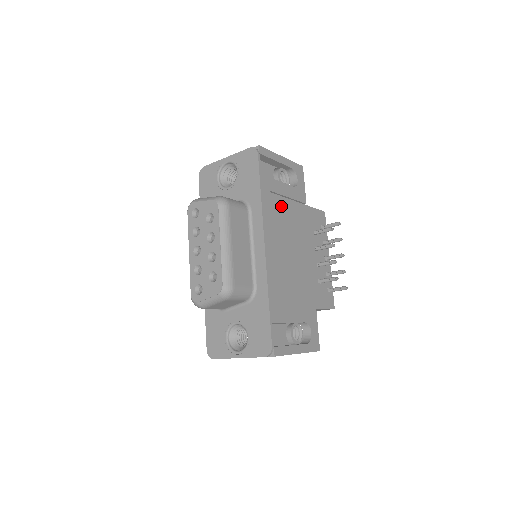
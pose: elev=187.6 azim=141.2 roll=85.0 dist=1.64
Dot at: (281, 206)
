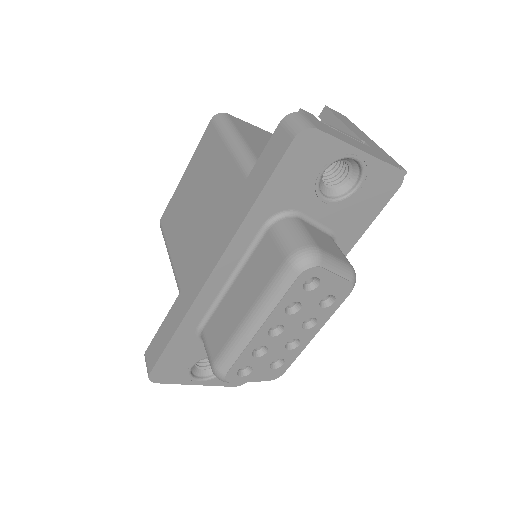
Dot at: occluded
